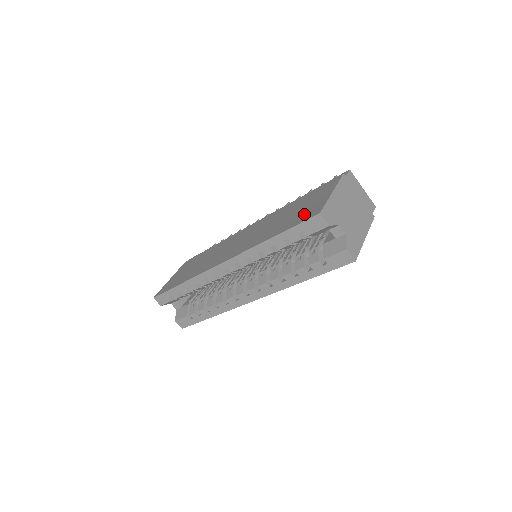
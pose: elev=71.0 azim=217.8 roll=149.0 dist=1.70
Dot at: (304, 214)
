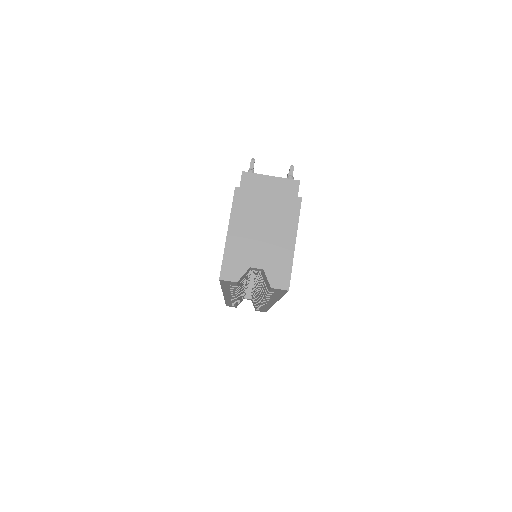
Dot at: occluded
